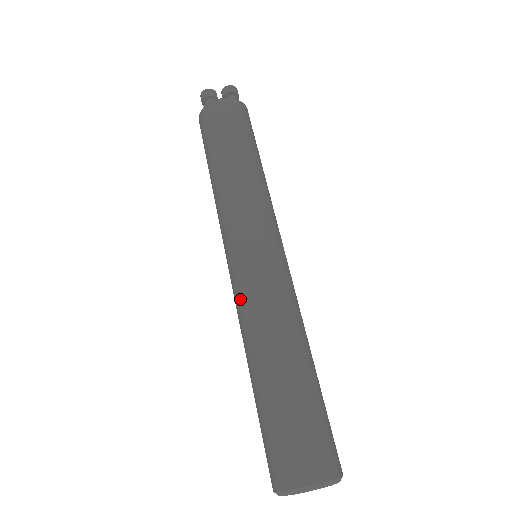
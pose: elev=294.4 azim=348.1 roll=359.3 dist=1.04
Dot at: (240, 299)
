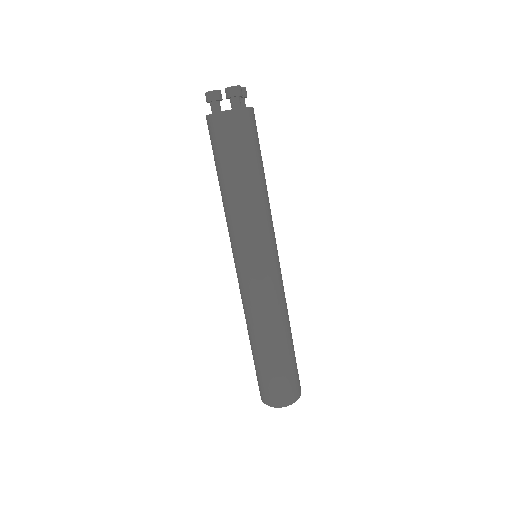
Dot at: (241, 295)
